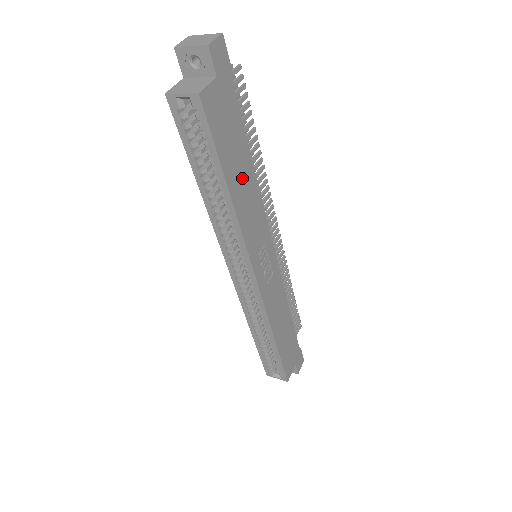
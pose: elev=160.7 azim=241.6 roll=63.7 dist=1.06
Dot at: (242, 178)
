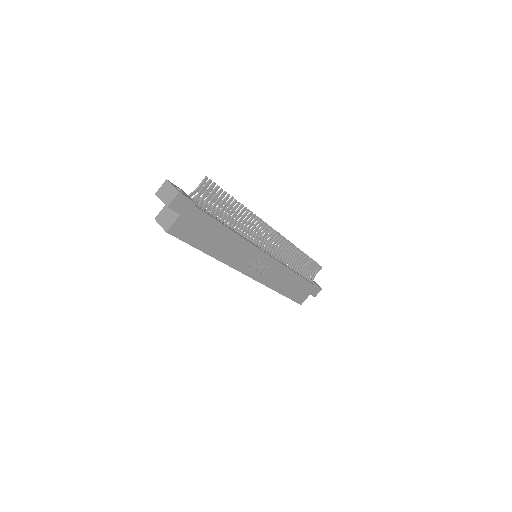
Dot at: (220, 242)
